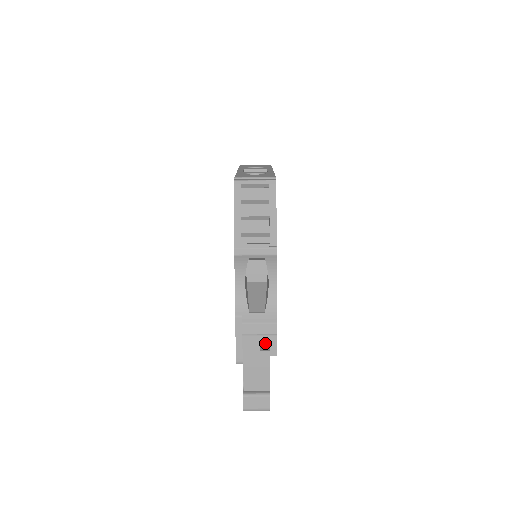
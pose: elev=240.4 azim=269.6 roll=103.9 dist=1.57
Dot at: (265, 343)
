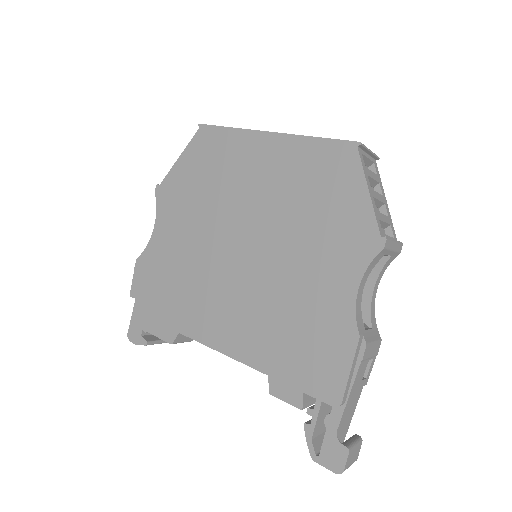
Dot at: occluded
